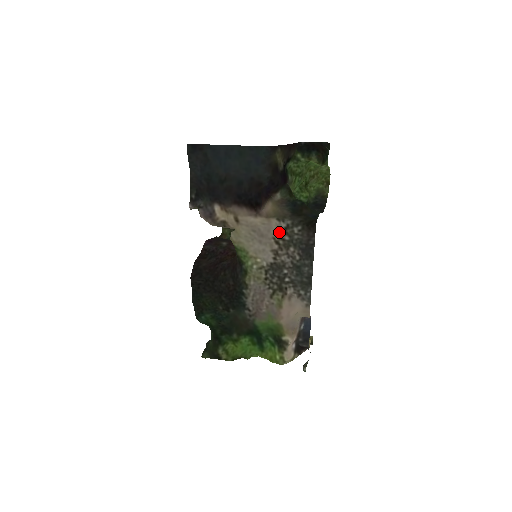
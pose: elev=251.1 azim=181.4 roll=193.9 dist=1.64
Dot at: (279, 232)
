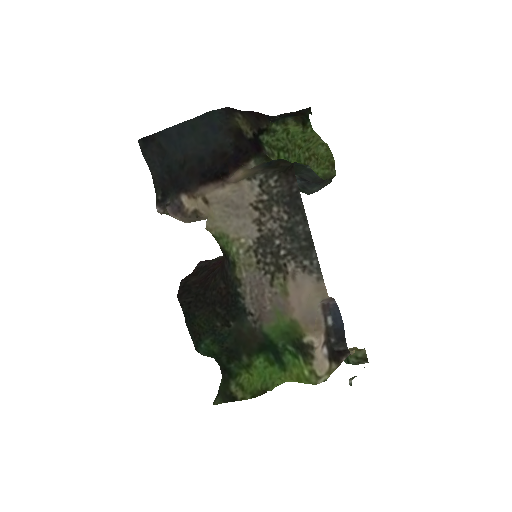
Dot at: (254, 194)
